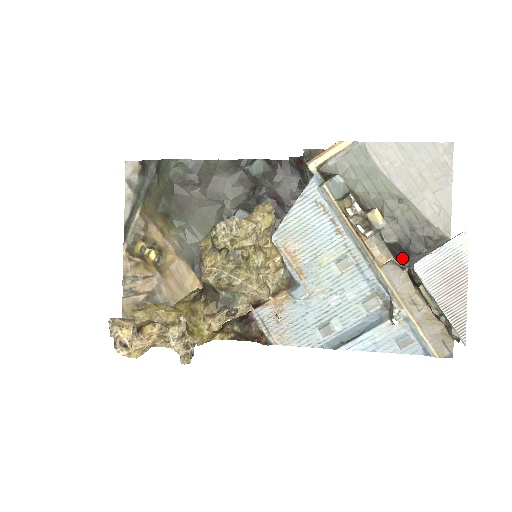
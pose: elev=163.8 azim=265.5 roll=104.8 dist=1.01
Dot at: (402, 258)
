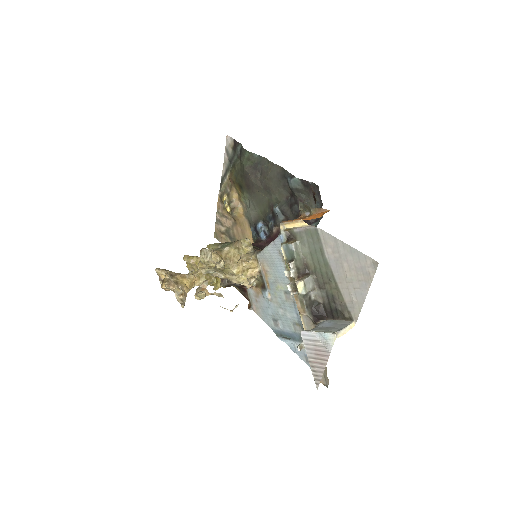
Dot at: (319, 316)
